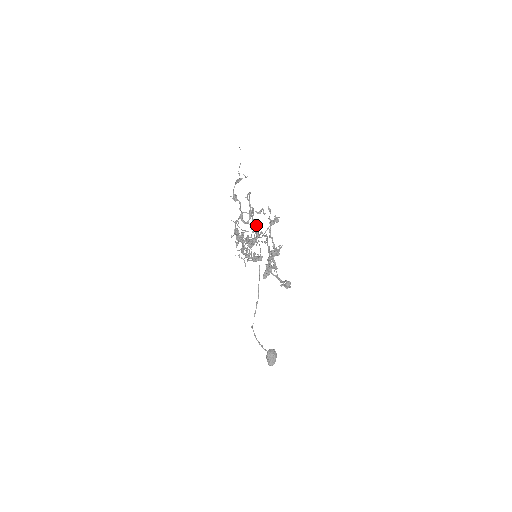
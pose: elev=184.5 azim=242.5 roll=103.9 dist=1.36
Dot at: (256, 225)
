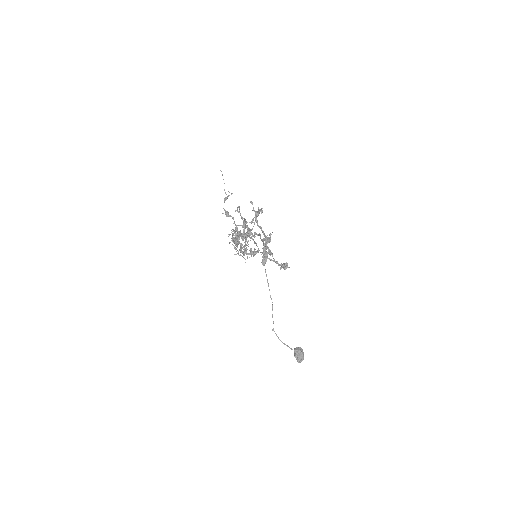
Dot at: (245, 222)
